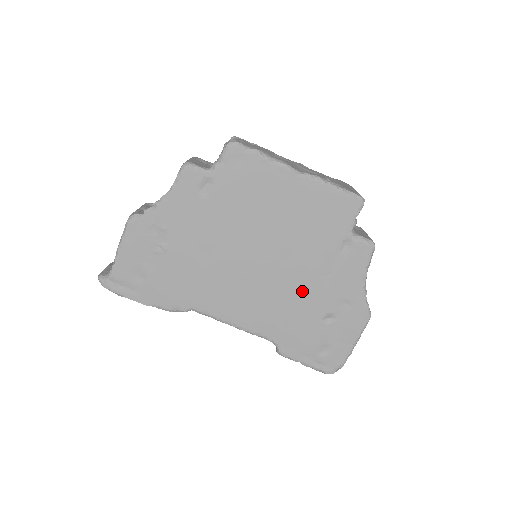
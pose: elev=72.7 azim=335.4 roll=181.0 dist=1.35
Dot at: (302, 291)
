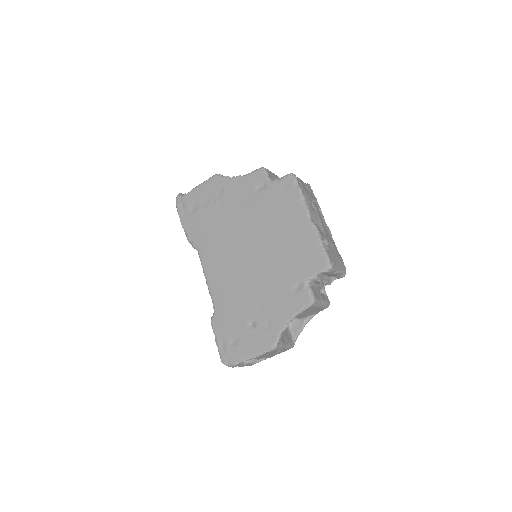
Dot at: (253, 292)
